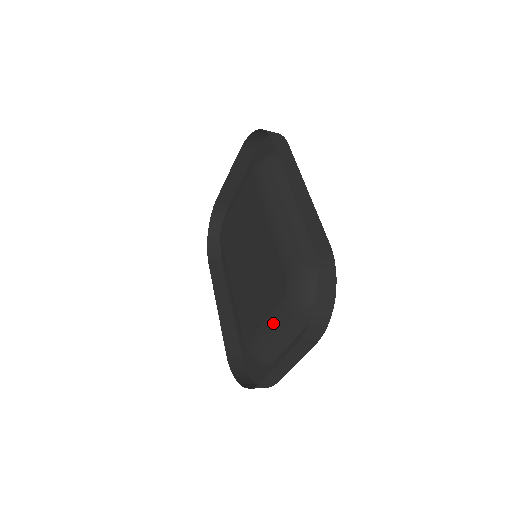
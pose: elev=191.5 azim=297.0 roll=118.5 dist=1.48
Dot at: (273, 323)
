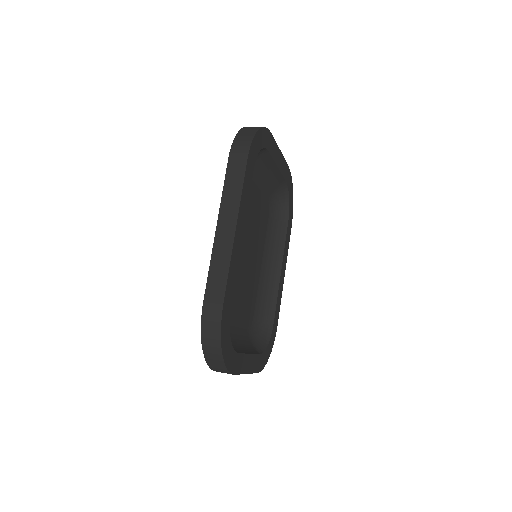
Dot at: (236, 334)
